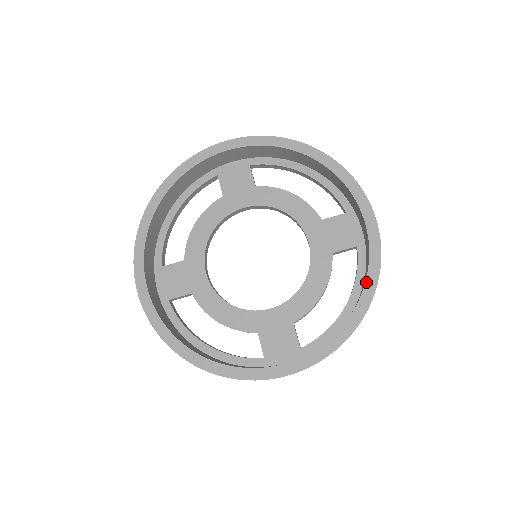
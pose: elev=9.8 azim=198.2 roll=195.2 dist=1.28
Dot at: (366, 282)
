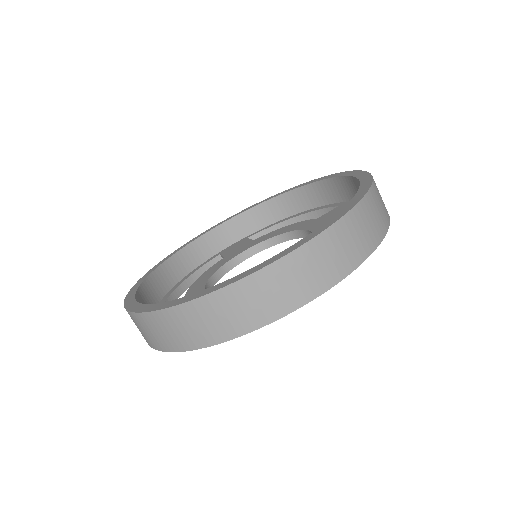
Dot at: (360, 184)
